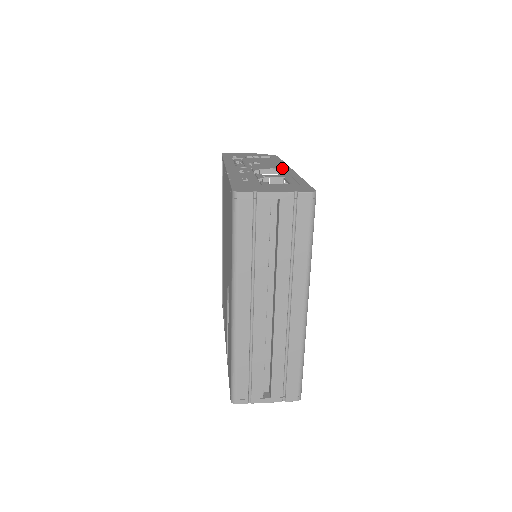
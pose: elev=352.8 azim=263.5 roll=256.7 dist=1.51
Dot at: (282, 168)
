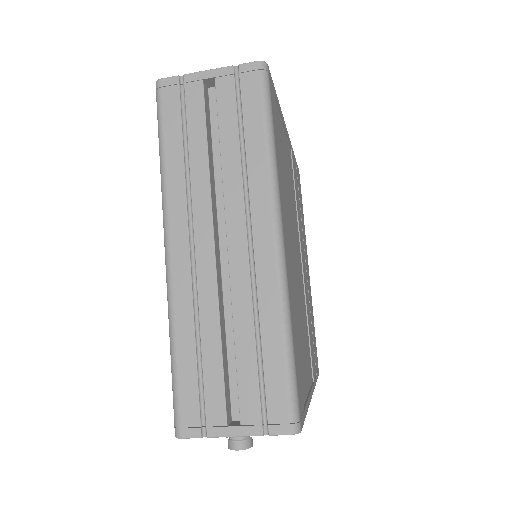
Dot at: occluded
